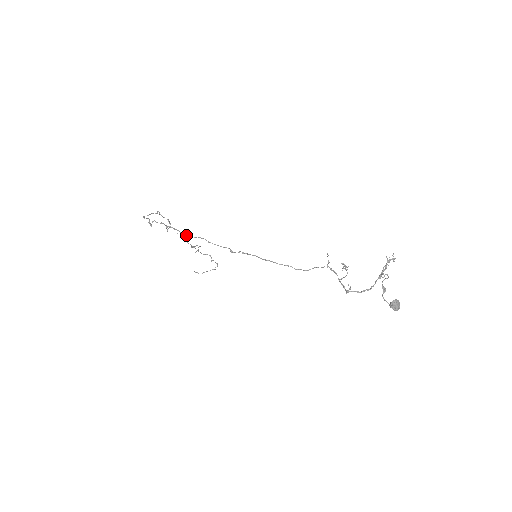
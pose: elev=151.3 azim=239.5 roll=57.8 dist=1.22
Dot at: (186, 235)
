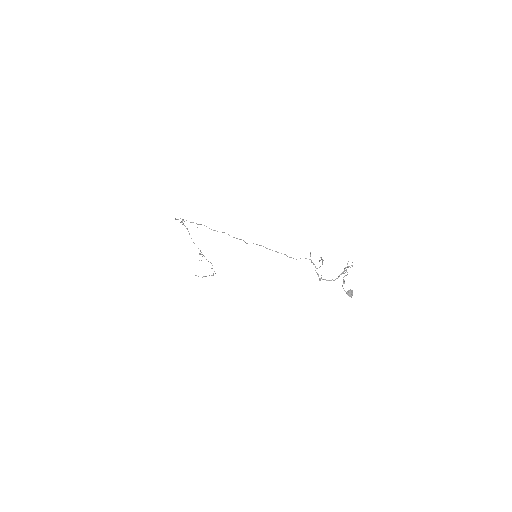
Dot at: occluded
